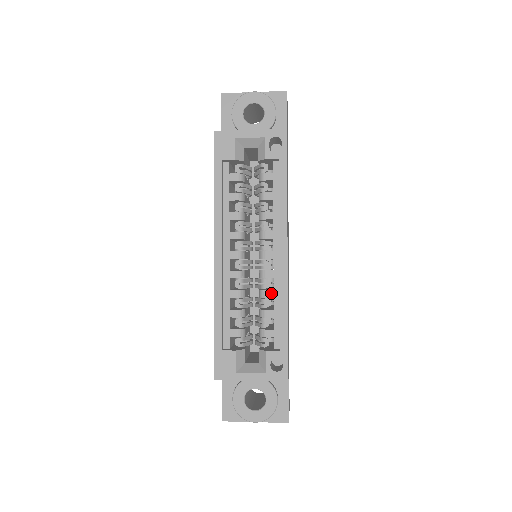
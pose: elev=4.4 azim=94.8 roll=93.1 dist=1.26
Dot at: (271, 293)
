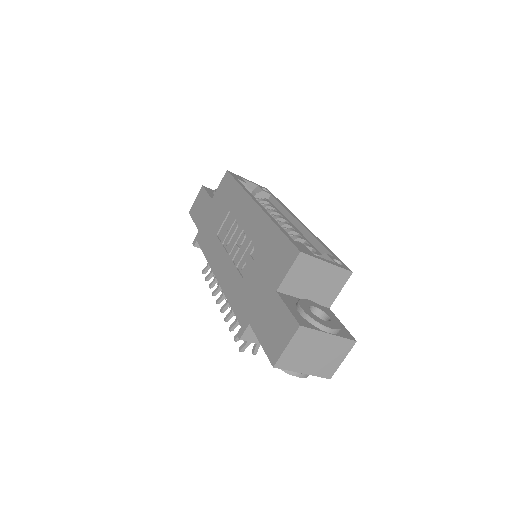
Dot at: (302, 238)
